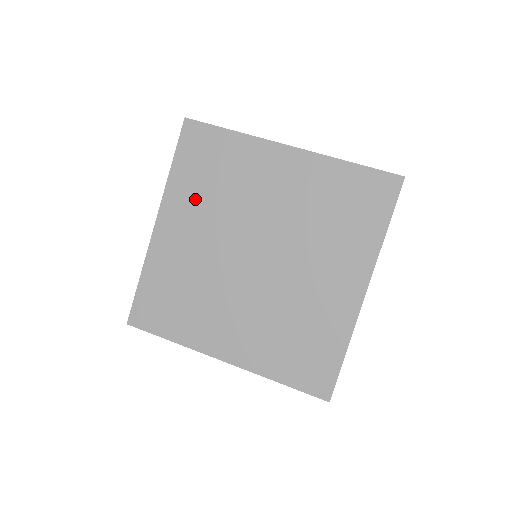
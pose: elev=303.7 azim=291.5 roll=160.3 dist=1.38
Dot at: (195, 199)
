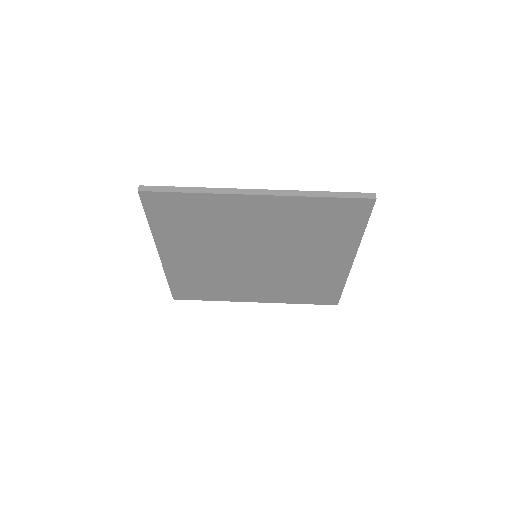
Dot at: (185, 238)
